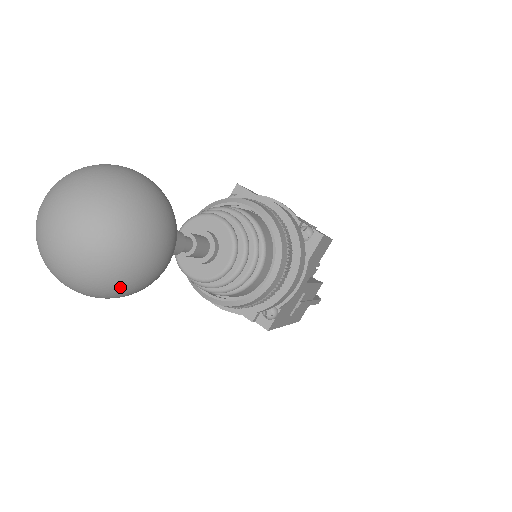
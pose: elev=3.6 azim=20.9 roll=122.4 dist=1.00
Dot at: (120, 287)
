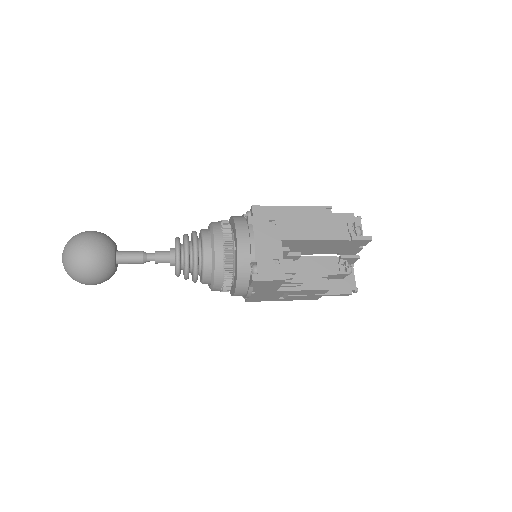
Dot at: occluded
